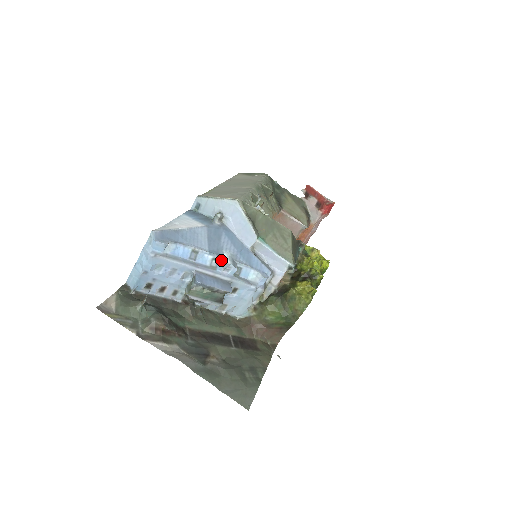
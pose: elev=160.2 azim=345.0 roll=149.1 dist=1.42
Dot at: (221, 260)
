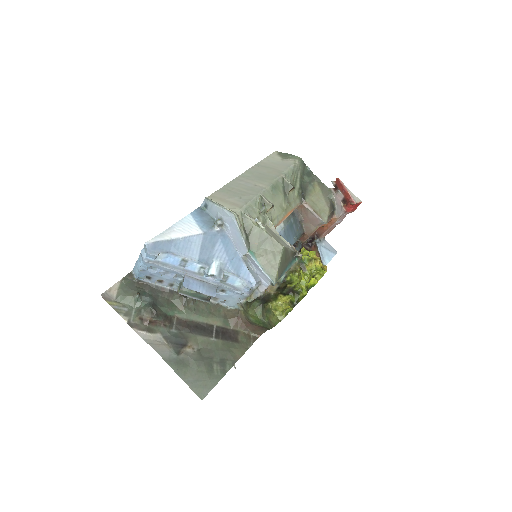
Dot at: (208, 269)
